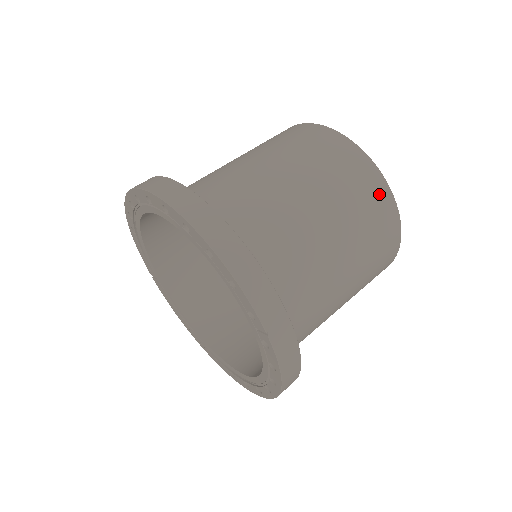
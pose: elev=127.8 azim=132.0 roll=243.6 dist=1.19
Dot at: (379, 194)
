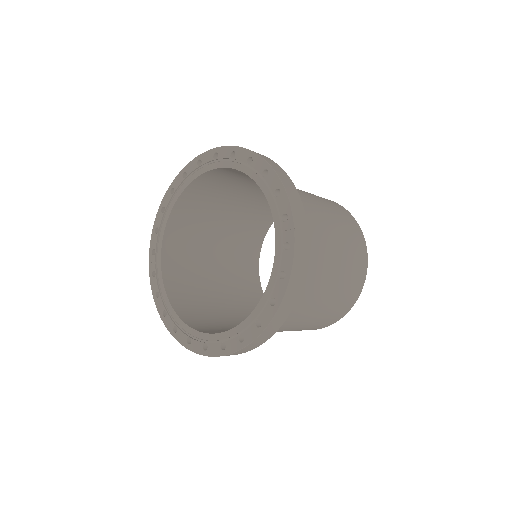
Dot at: (358, 234)
